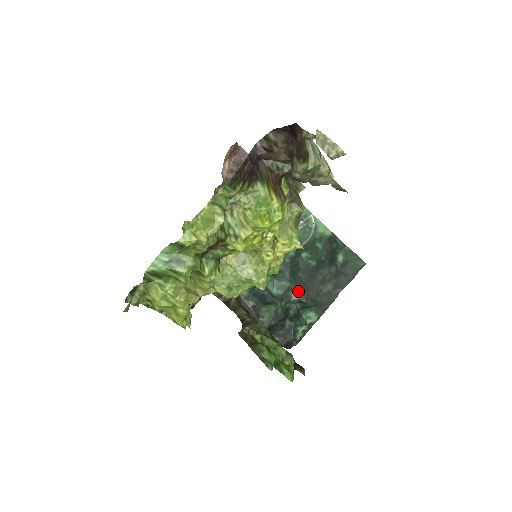
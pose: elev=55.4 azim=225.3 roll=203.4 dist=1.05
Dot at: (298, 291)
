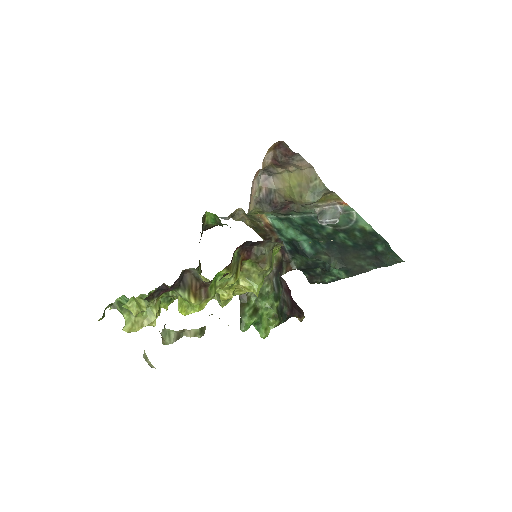
Dot at: (329, 257)
